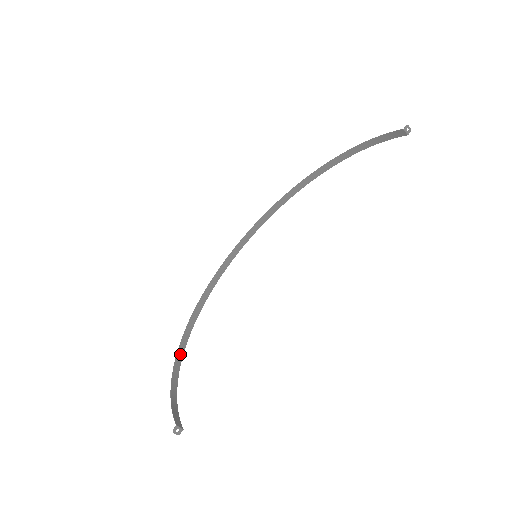
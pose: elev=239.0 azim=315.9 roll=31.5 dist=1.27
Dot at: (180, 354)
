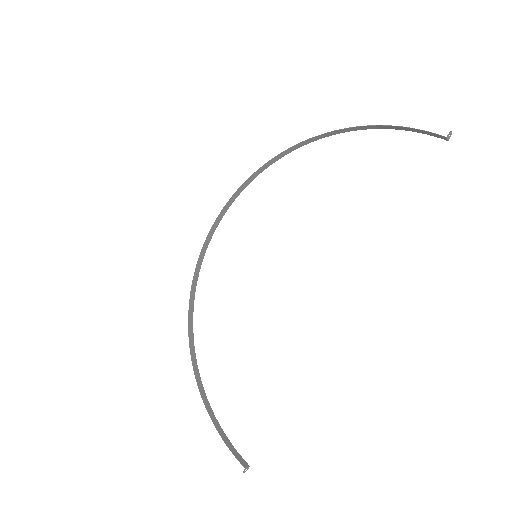
Dot at: (196, 369)
